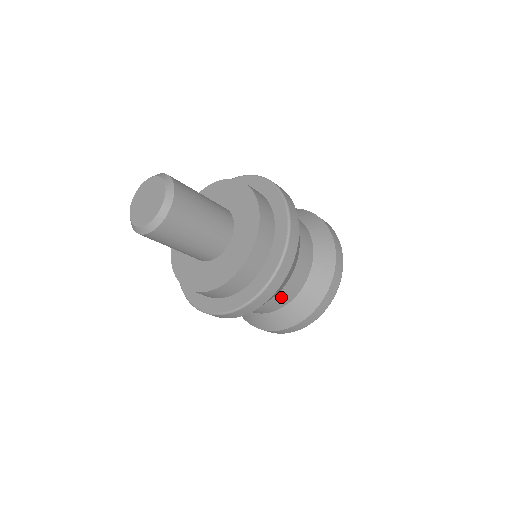
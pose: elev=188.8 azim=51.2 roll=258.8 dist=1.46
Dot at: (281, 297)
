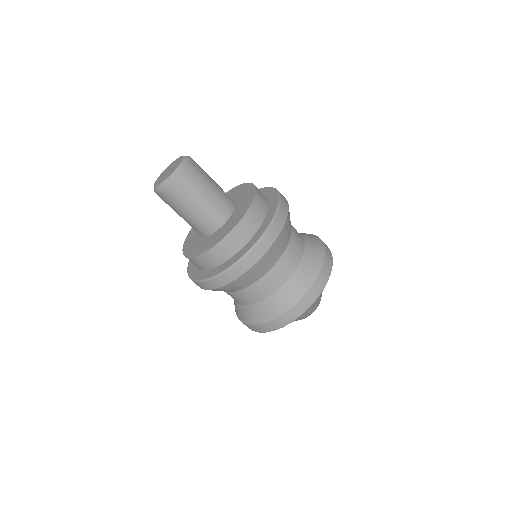
Dot at: (272, 277)
